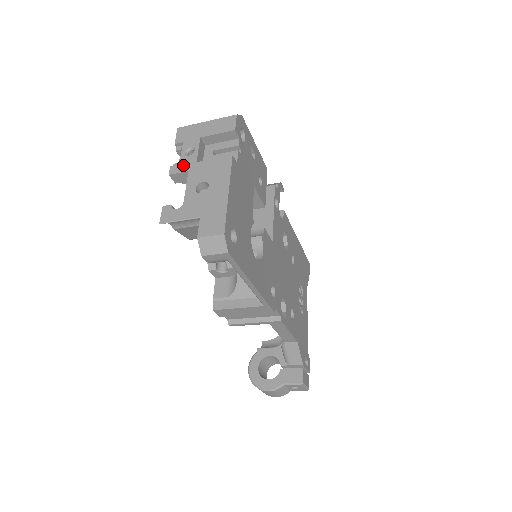
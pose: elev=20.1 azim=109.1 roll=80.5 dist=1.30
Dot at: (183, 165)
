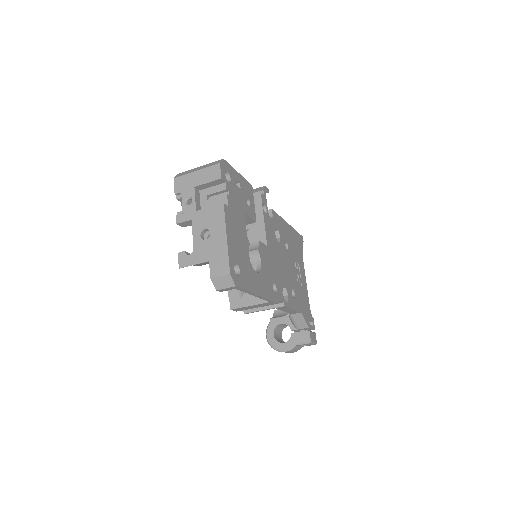
Dot at: (186, 214)
